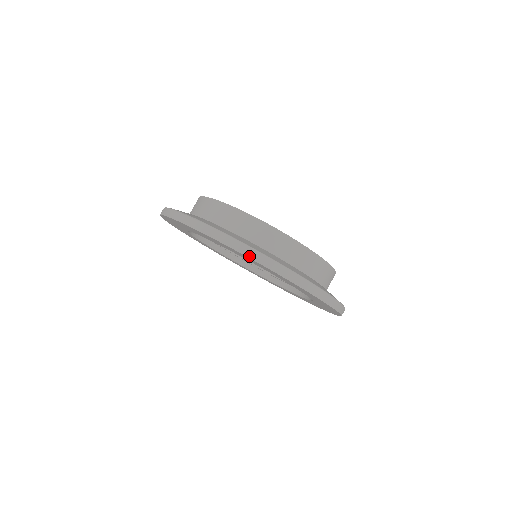
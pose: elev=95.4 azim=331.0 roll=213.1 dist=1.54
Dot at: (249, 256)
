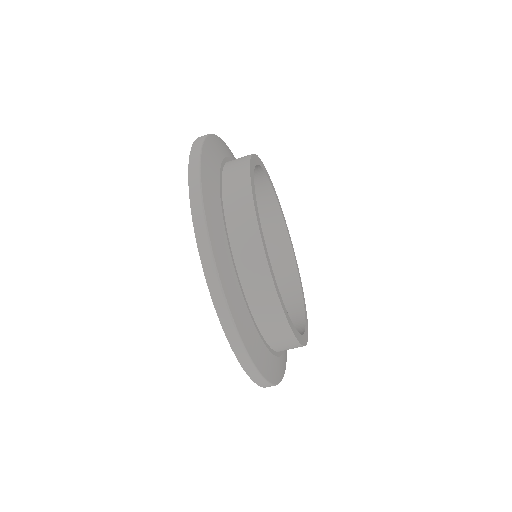
Dot at: (255, 381)
